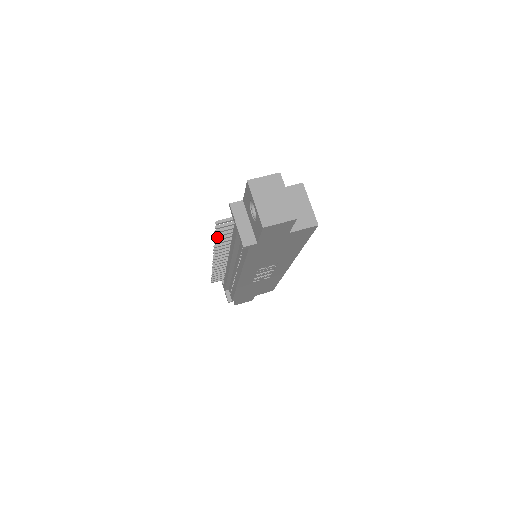
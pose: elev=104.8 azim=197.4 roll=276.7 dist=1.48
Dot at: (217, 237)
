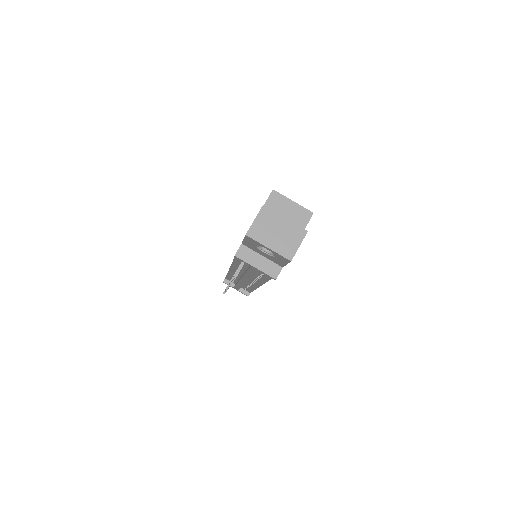
Dot at: occluded
